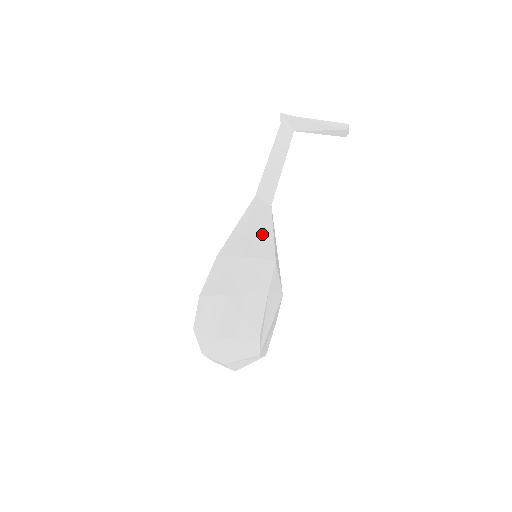
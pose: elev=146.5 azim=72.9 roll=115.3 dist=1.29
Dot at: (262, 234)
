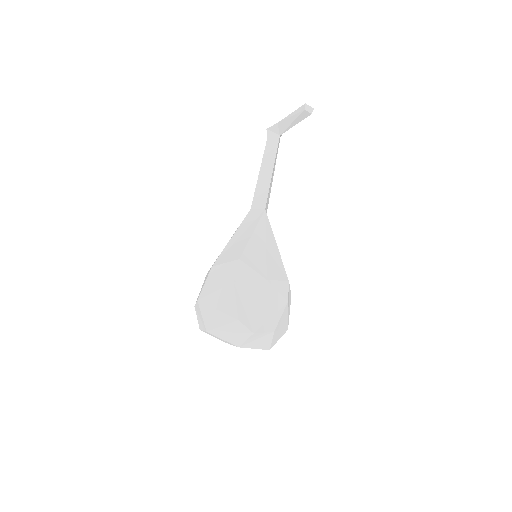
Dot at: (240, 240)
